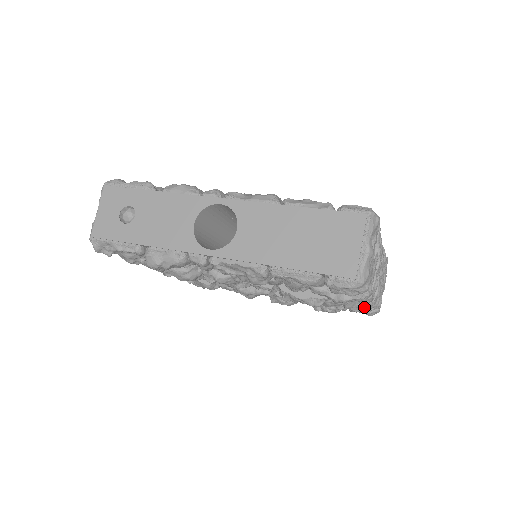
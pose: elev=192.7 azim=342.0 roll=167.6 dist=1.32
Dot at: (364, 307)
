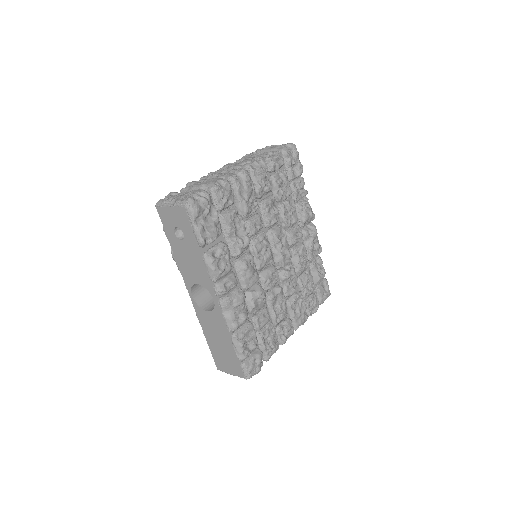
Dot at: occluded
